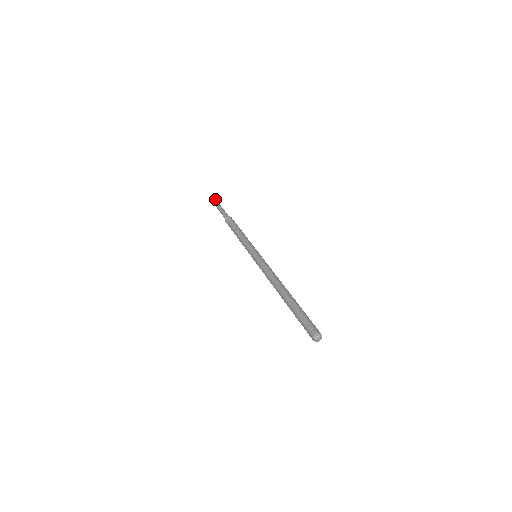
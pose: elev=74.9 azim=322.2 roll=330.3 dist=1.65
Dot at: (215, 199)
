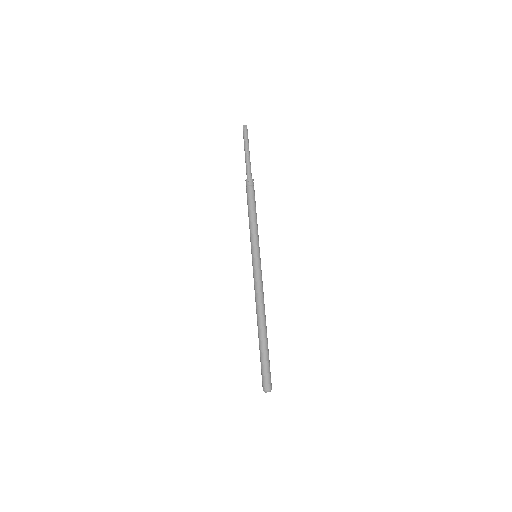
Dot at: (247, 135)
